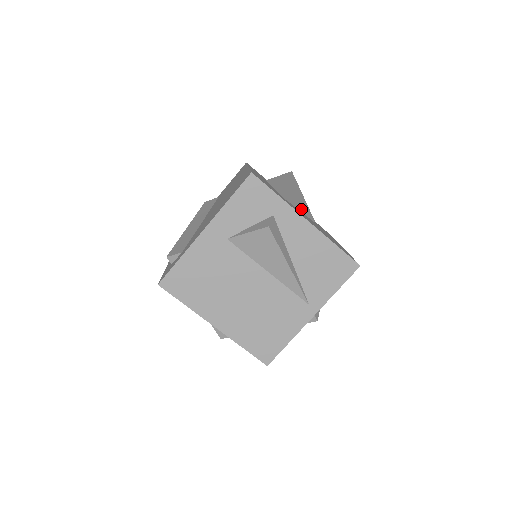
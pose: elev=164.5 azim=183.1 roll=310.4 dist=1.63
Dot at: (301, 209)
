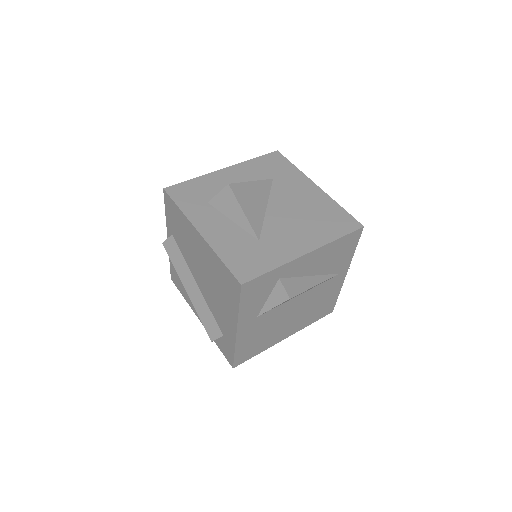
Dot at: (264, 202)
